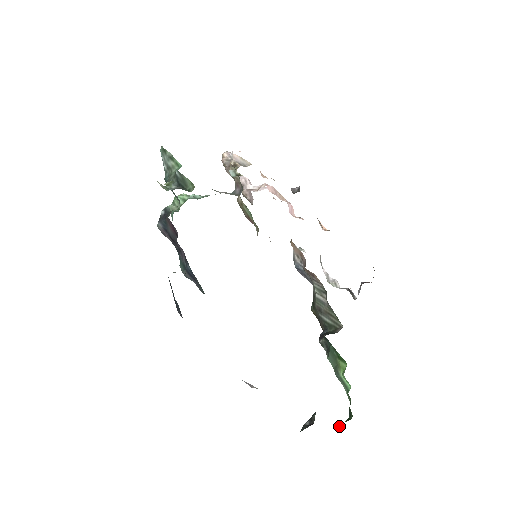
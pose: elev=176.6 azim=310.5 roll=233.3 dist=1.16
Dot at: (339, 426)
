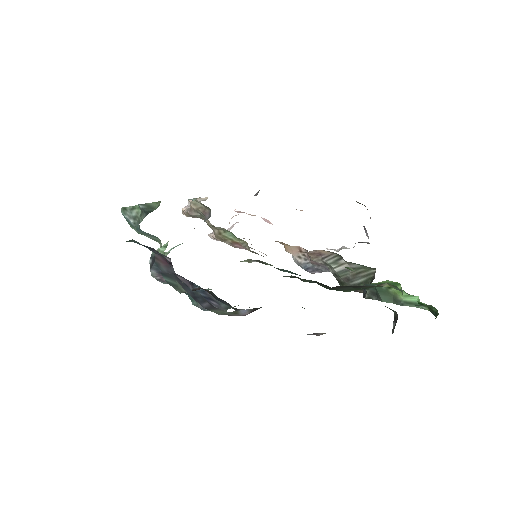
Dot at: occluded
